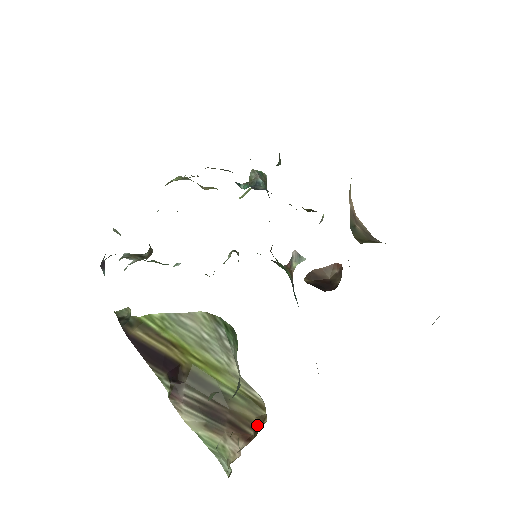
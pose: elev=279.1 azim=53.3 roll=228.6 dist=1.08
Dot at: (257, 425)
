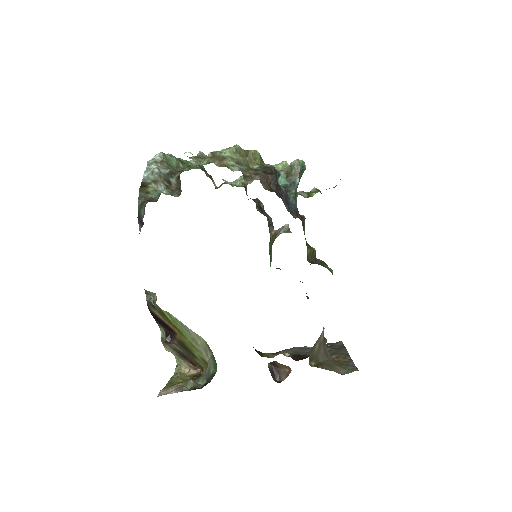
Dot at: (204, 370)
